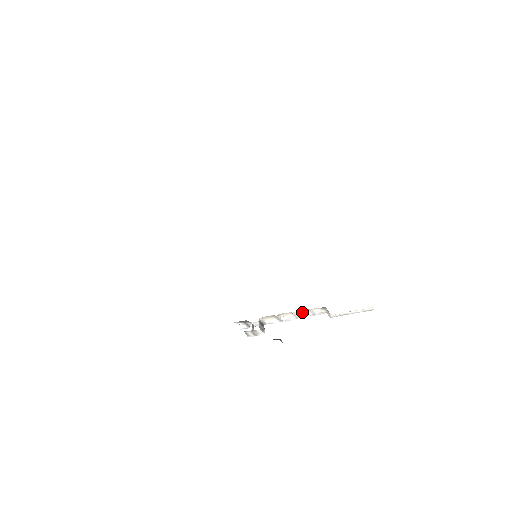
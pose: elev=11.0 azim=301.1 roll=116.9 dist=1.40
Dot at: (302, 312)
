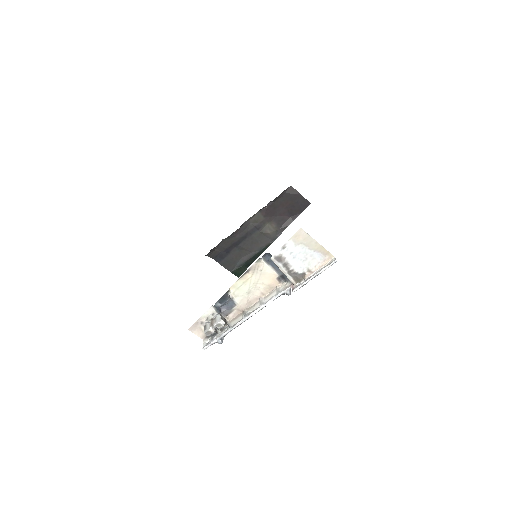
Dot at: (269, 296)
